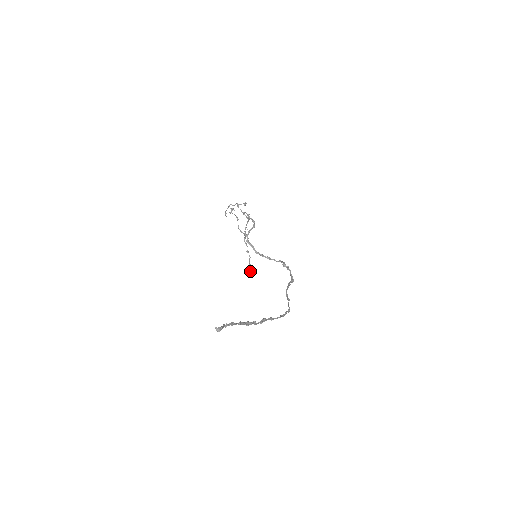
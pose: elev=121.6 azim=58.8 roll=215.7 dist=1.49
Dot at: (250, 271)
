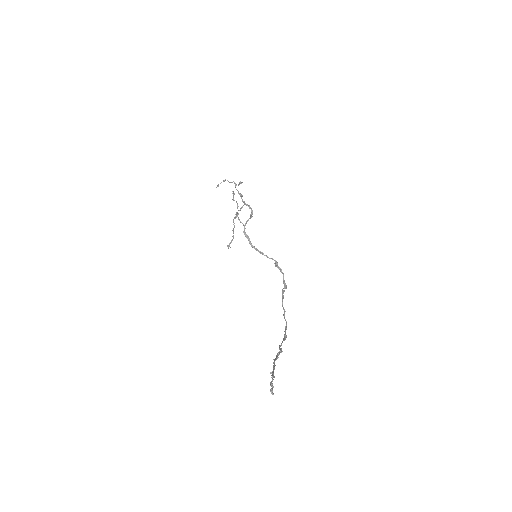
Dot at: (230, 247)
